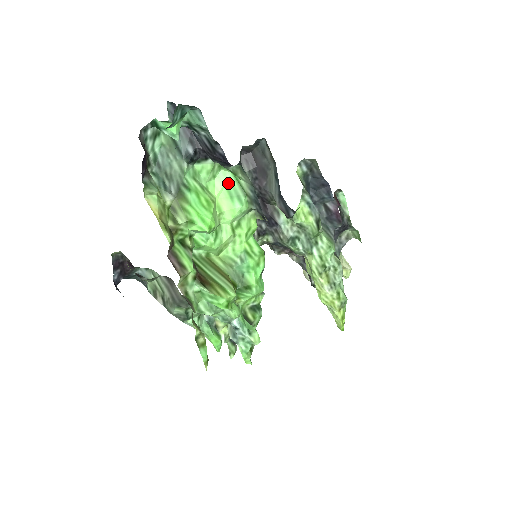
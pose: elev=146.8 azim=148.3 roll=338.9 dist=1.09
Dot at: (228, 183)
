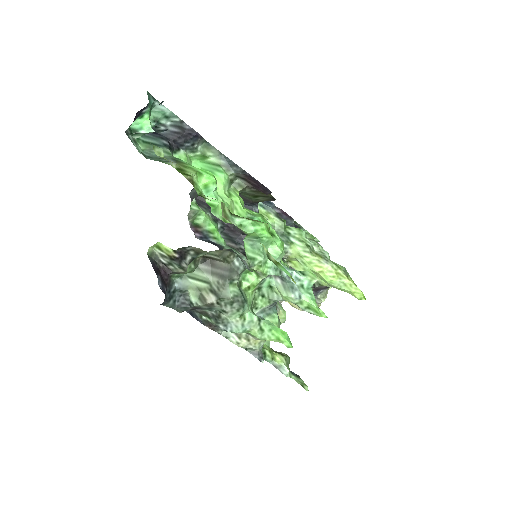
Dot at: (203, 168)
